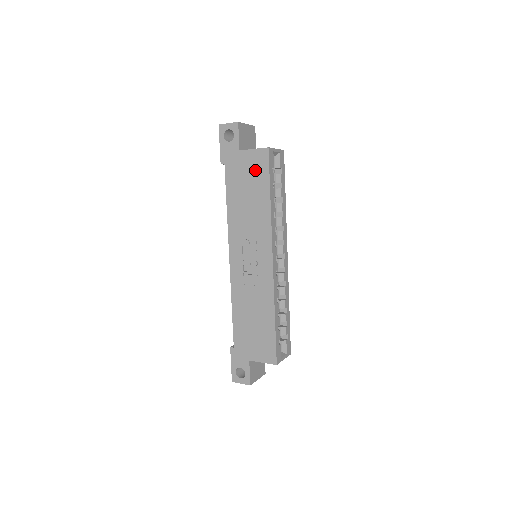
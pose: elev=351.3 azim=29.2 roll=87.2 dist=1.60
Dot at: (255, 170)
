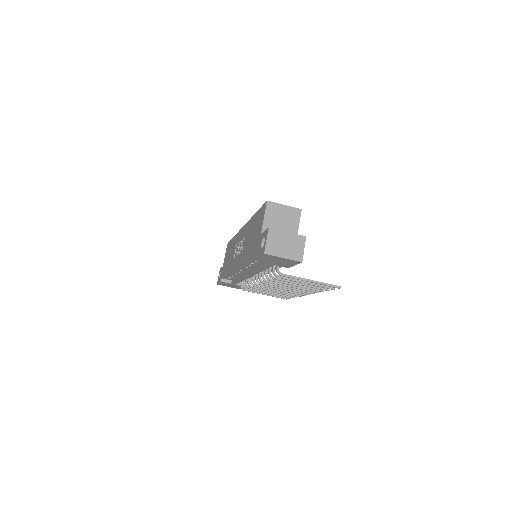
Dot at: occluded
